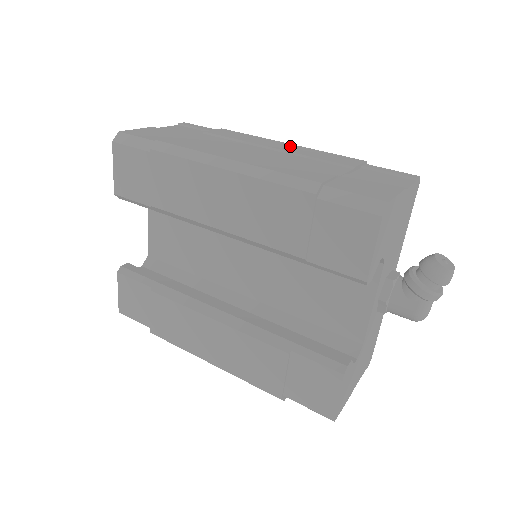
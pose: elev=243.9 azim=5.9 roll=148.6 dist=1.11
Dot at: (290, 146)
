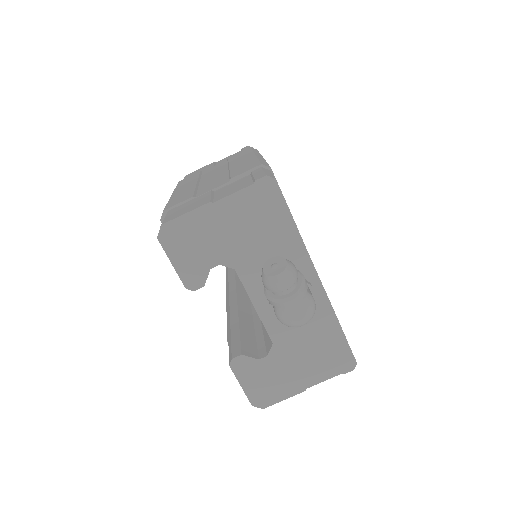
Dot at: (246, 159)
